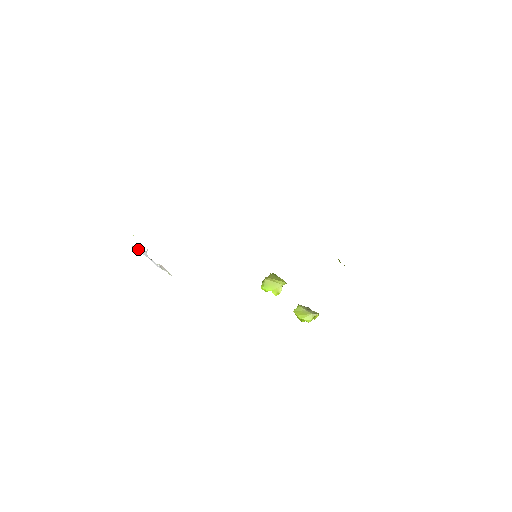
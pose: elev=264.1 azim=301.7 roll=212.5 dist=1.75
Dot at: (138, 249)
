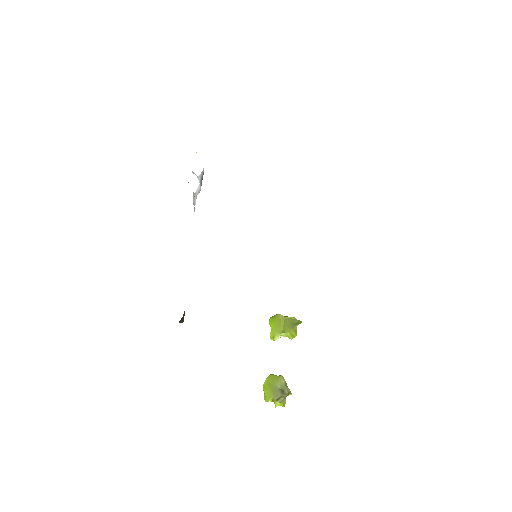
Dot at: (202, 174)
